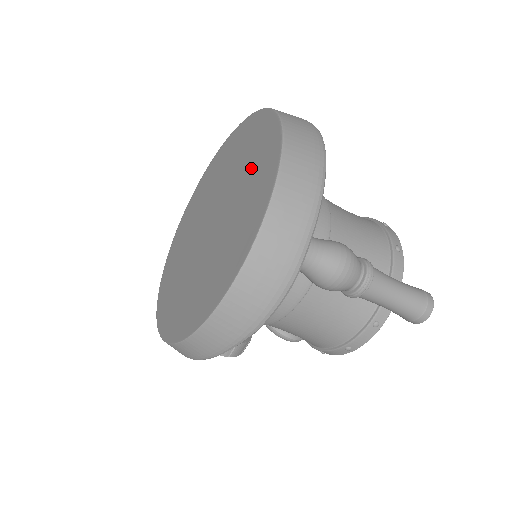
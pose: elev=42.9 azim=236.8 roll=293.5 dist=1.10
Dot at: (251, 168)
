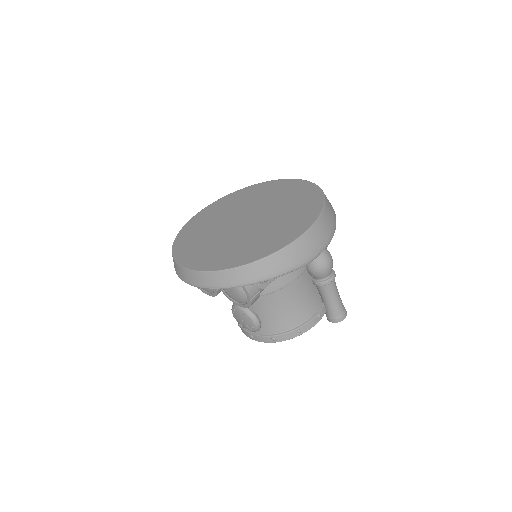
Dot at: (288, 196)
